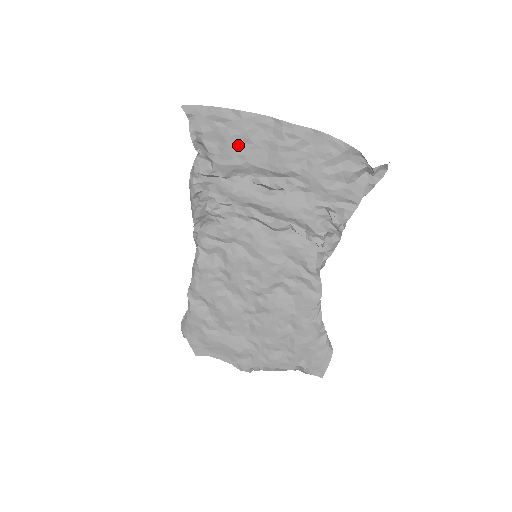
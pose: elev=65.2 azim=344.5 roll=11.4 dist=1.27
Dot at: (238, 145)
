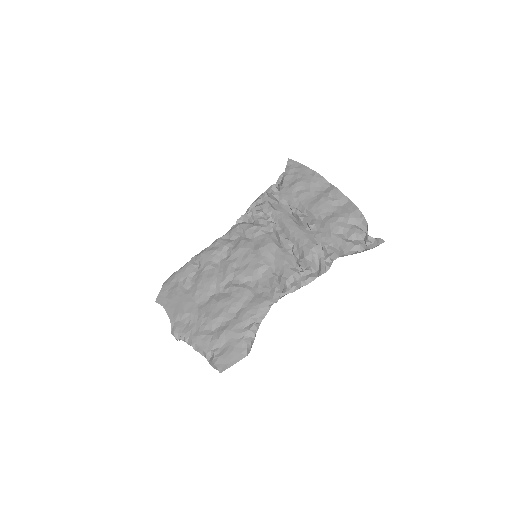
Dot at: (301, 188)
